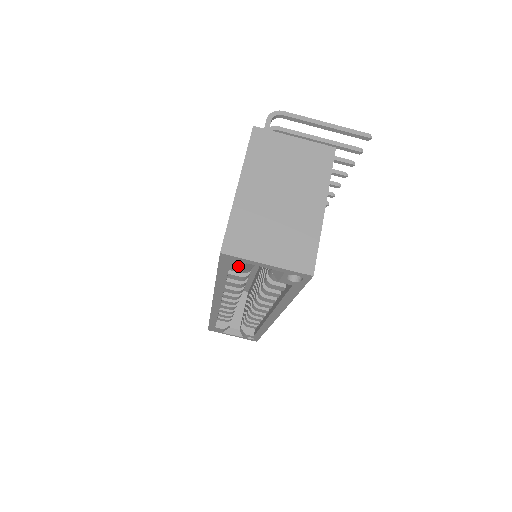
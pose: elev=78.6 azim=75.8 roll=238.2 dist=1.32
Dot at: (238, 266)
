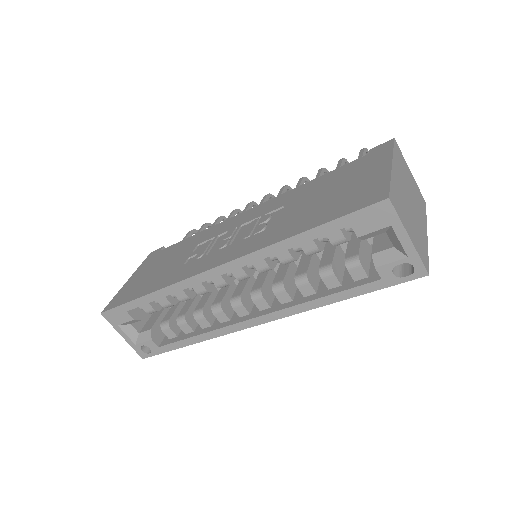
Dot at: (373, 225)
